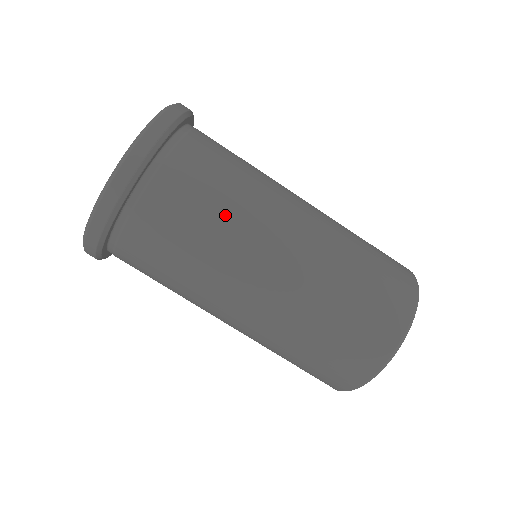
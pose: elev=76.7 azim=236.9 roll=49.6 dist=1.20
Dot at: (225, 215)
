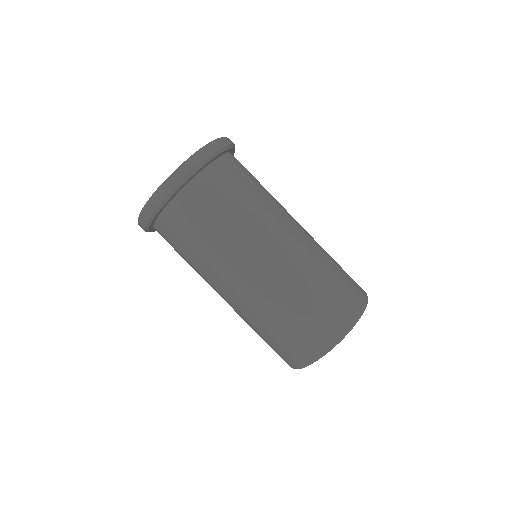
Dot at: (227, 230)
